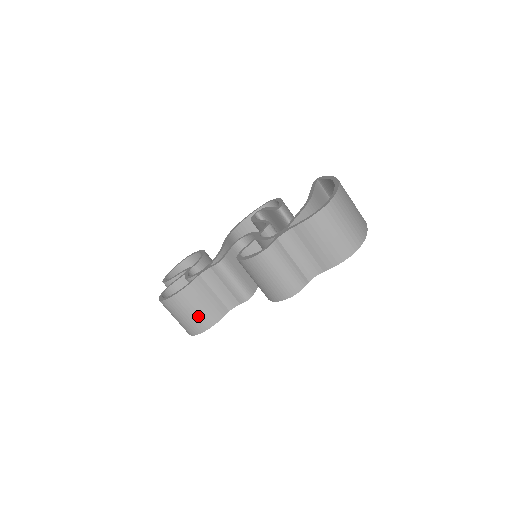
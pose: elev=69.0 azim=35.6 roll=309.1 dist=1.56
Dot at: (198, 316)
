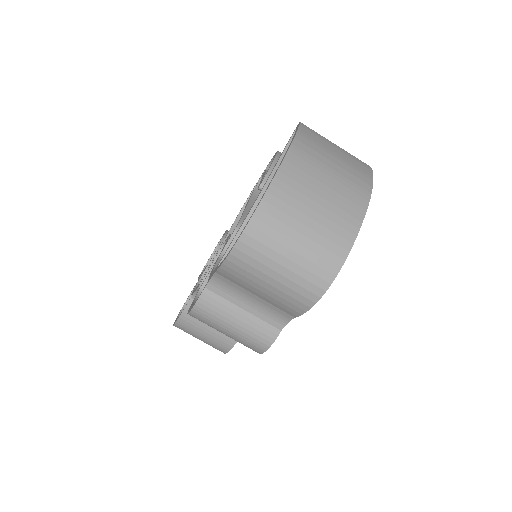
Dot at: (211, 340)
